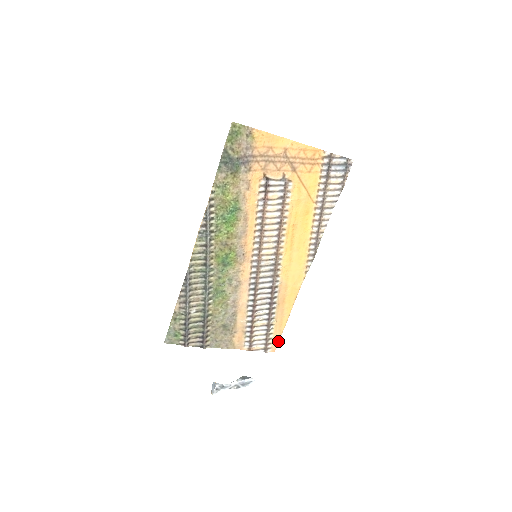
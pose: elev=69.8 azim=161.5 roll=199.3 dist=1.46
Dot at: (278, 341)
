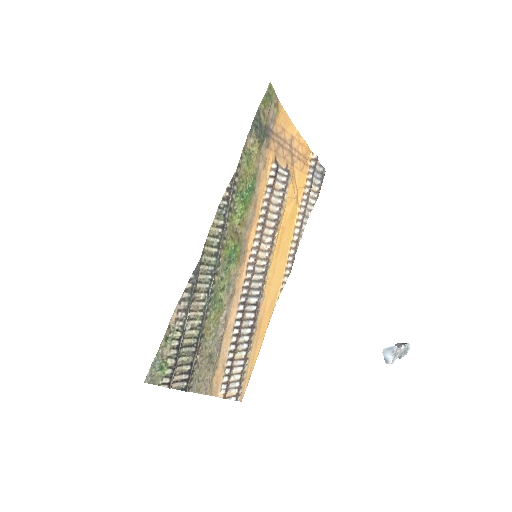
Dot at: (247, 384)
